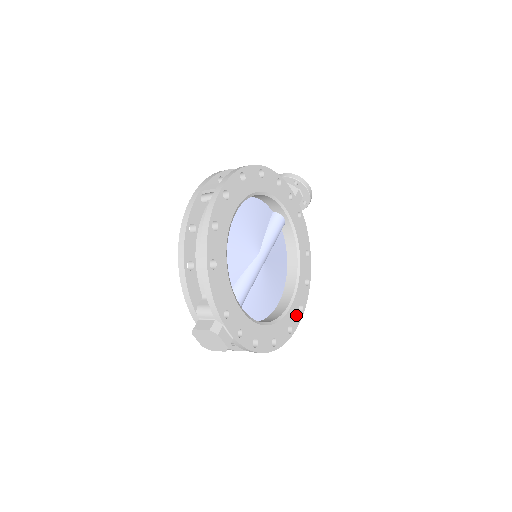
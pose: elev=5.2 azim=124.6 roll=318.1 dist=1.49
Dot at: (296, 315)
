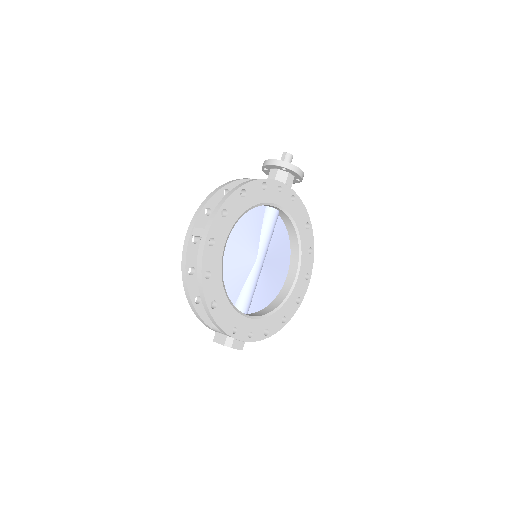
Dot at: (303, 285)
